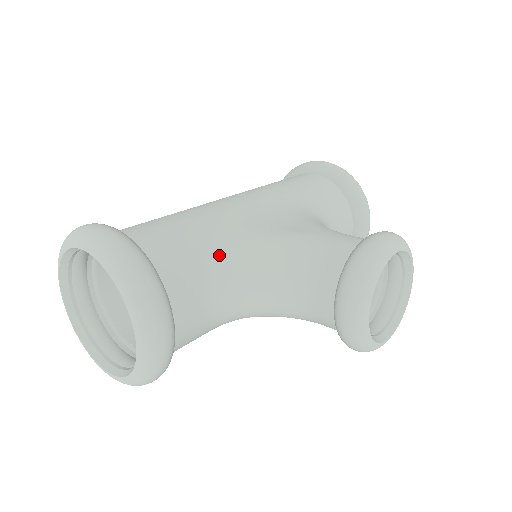
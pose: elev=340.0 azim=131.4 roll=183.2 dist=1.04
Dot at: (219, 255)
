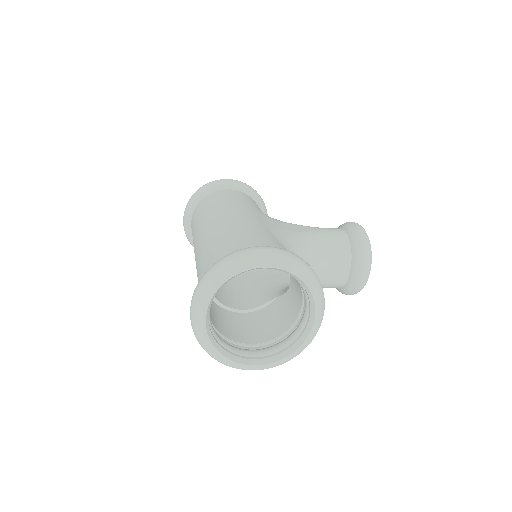
Dot at: occluded
